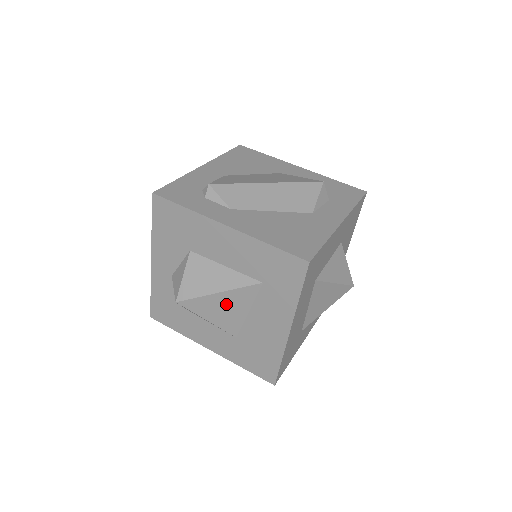
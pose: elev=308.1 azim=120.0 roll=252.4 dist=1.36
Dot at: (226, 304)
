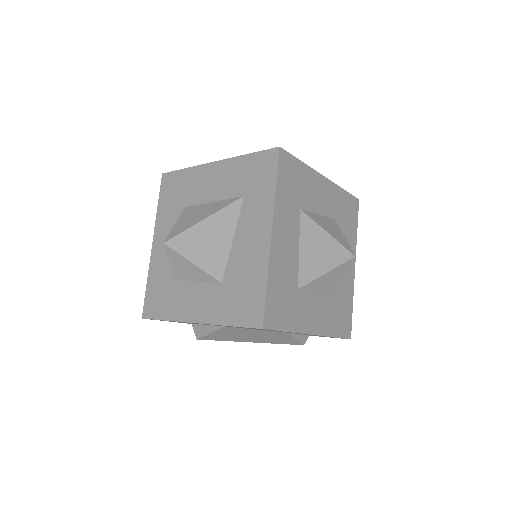
Dot at: (211, 234)
